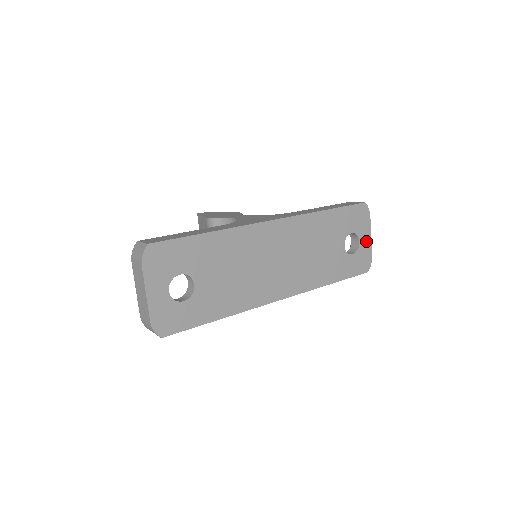
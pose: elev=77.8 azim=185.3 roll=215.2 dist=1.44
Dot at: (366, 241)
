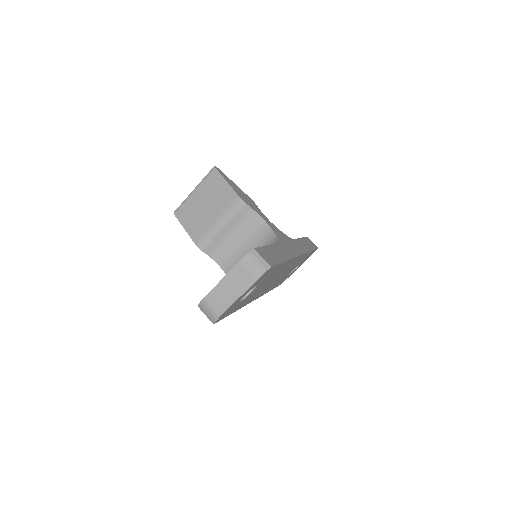
Dot at: (297, 268)
